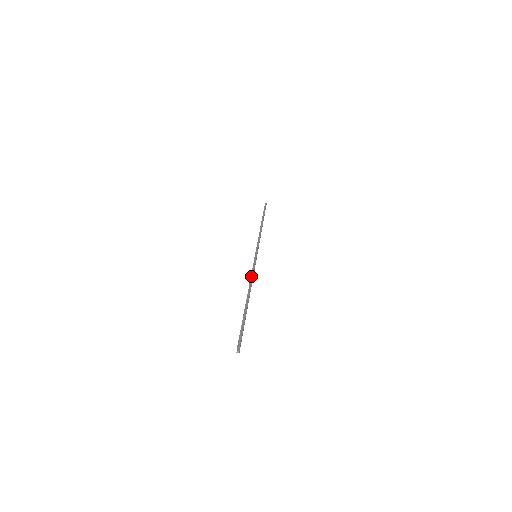
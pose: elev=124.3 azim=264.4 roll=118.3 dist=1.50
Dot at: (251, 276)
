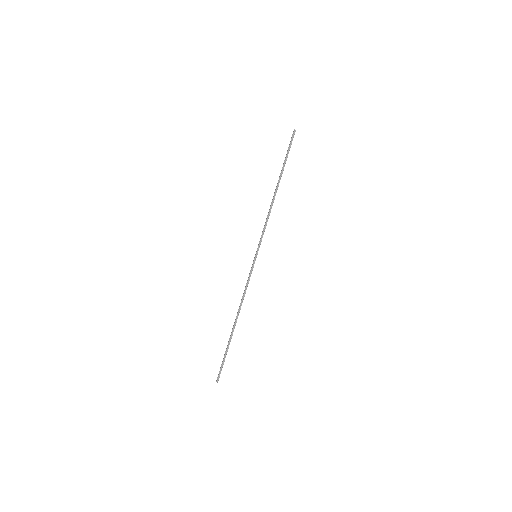
Dot at: (244, 293)
